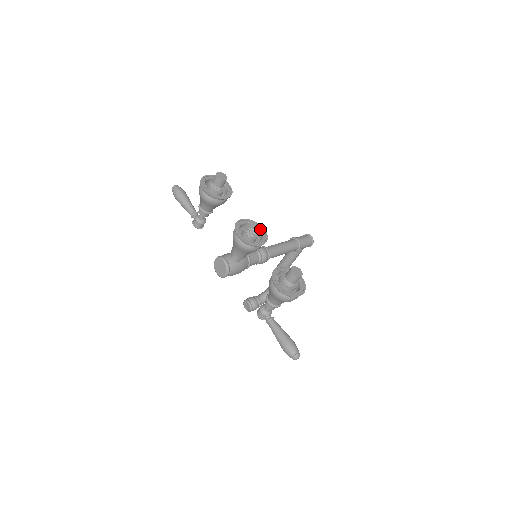
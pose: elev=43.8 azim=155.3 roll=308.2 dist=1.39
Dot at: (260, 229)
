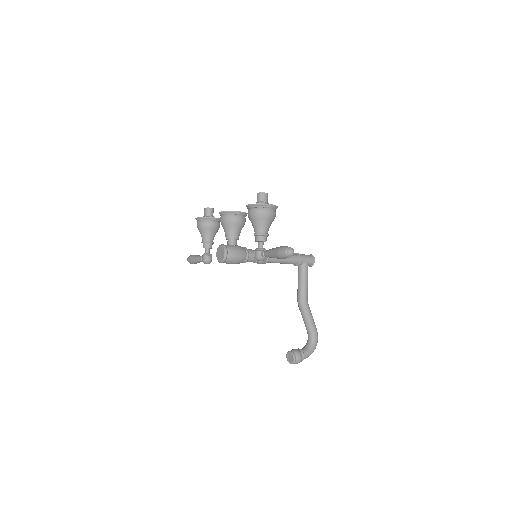
Dot at: occluded
